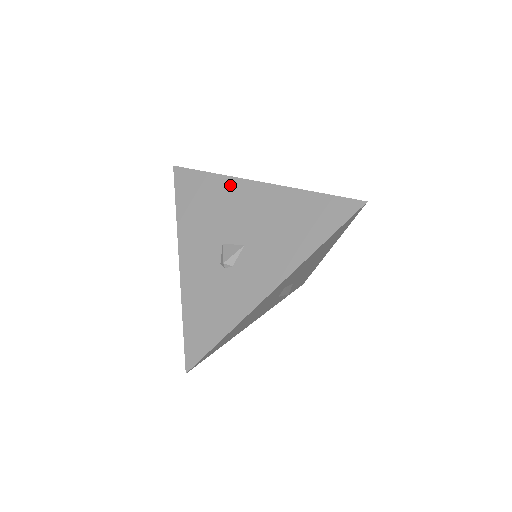
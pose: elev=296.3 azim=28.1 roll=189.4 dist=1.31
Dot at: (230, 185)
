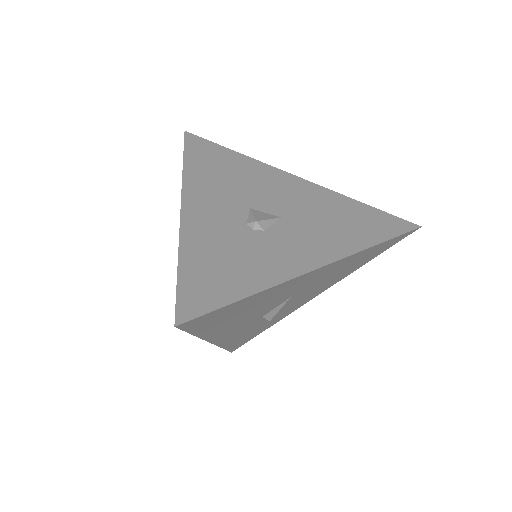
Dot at: (262, 168)
